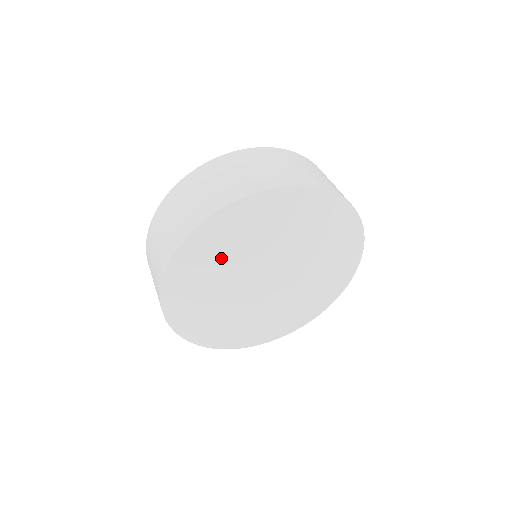
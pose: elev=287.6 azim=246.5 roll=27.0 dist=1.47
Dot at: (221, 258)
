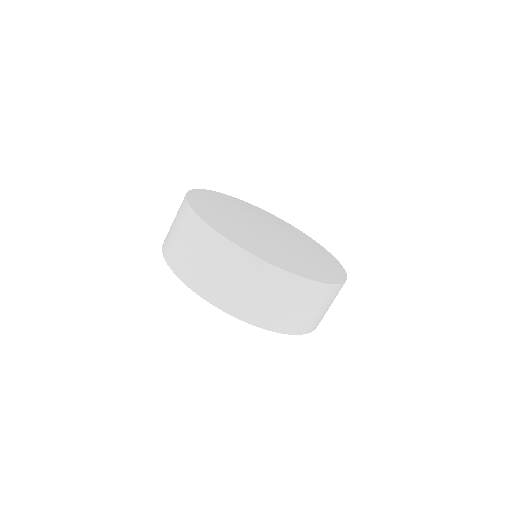
Dot at: occluded
